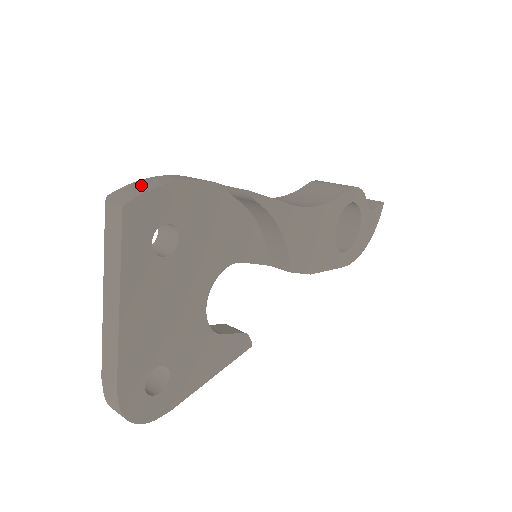
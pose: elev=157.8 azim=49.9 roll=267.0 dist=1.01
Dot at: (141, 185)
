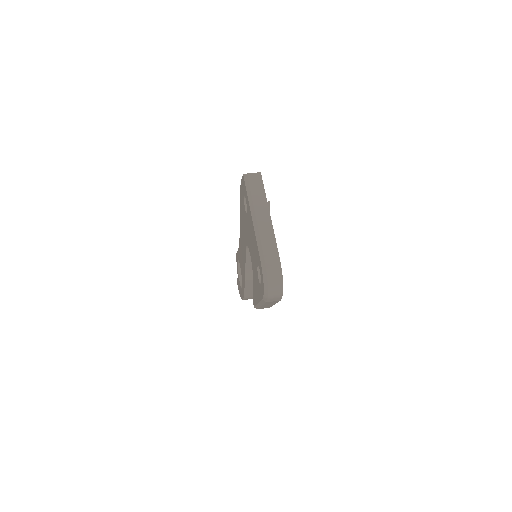
Dot at: occluded
